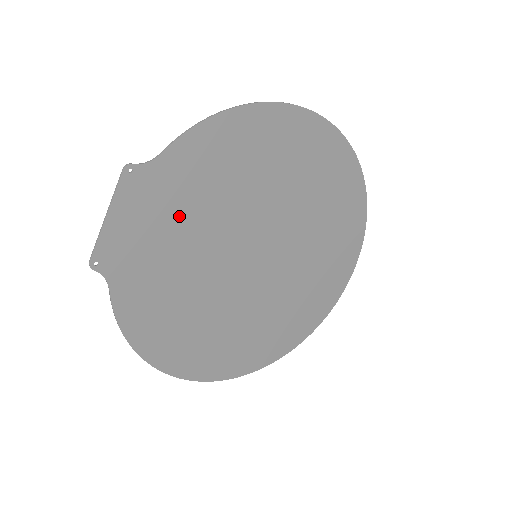
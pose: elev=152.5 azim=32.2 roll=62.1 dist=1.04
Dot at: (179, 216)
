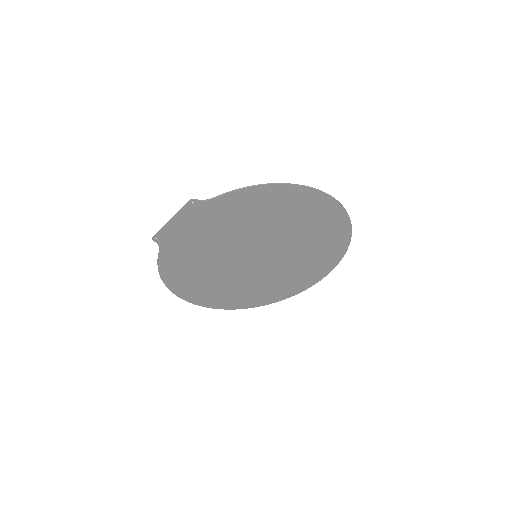
Dot at: (214, 228)
